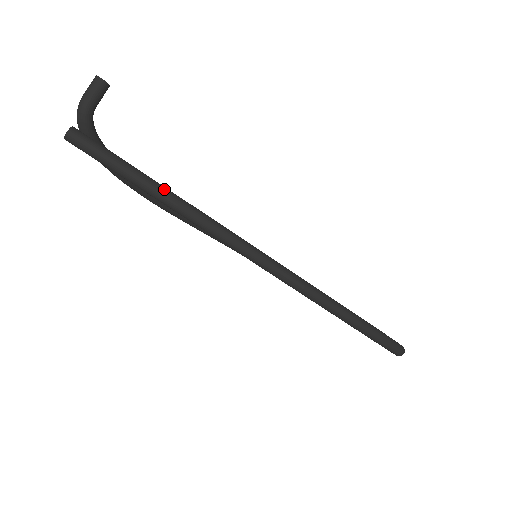
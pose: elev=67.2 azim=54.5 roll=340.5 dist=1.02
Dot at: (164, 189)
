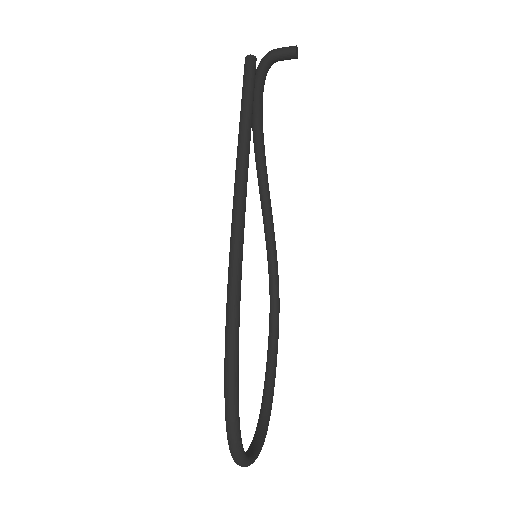
Dot at: (248, 126)
